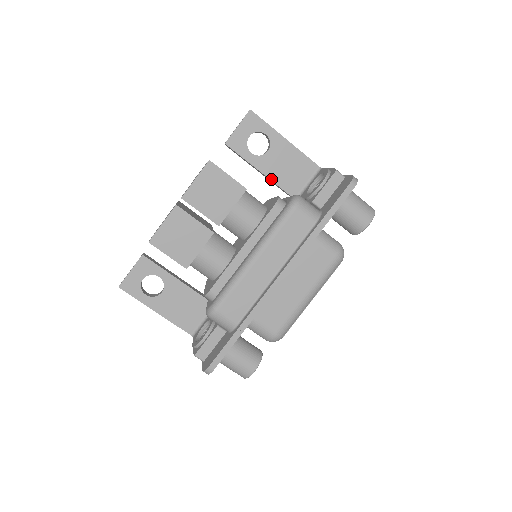
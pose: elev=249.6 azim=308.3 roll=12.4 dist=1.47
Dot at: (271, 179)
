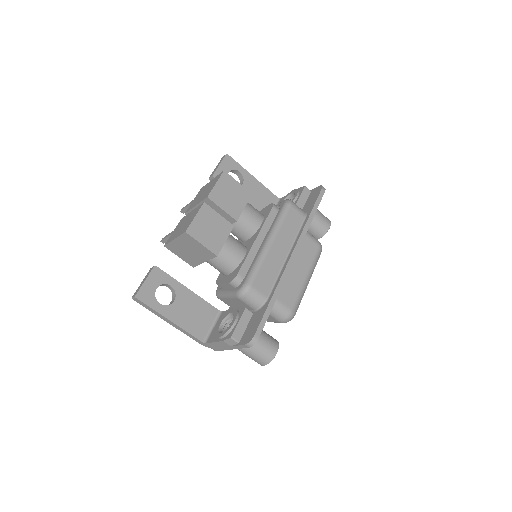
Dot at: occluded
